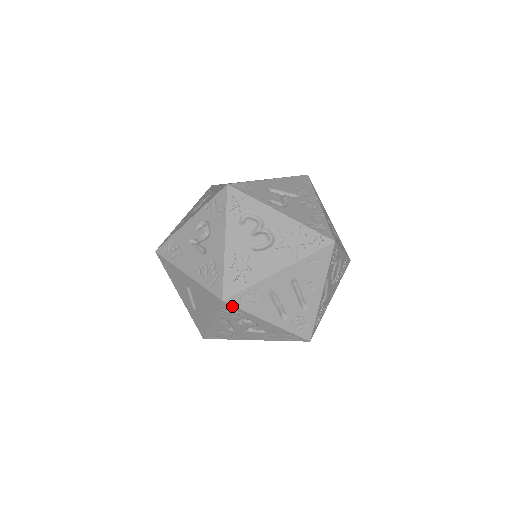
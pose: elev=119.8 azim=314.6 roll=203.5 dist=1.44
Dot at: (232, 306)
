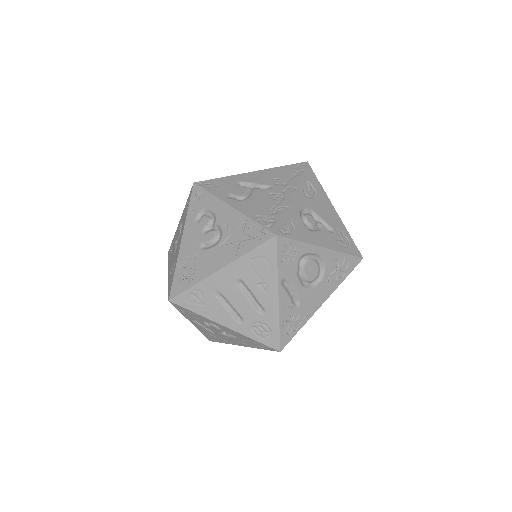
Dot at: (181, 306)
